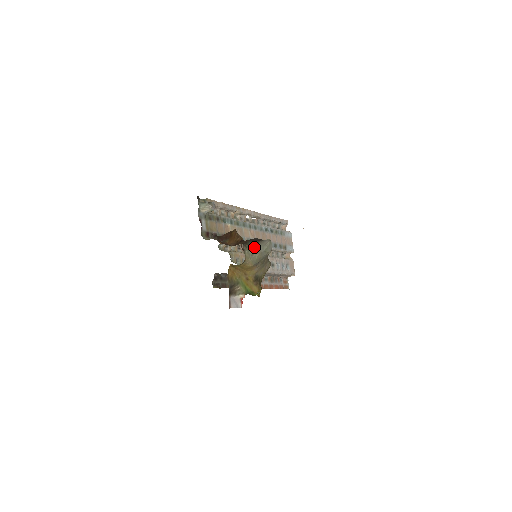
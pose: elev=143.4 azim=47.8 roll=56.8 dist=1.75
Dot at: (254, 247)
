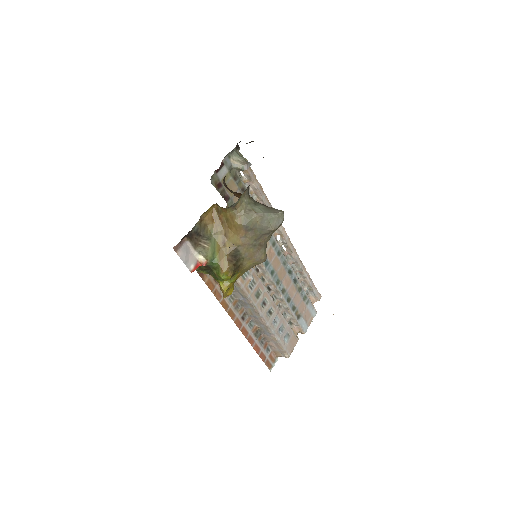
Dot at: (259, 206)
